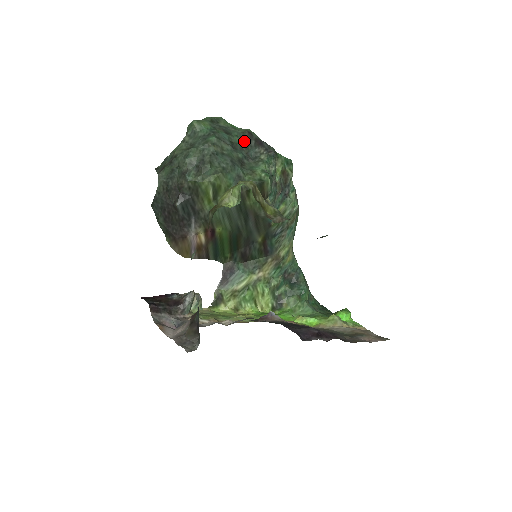
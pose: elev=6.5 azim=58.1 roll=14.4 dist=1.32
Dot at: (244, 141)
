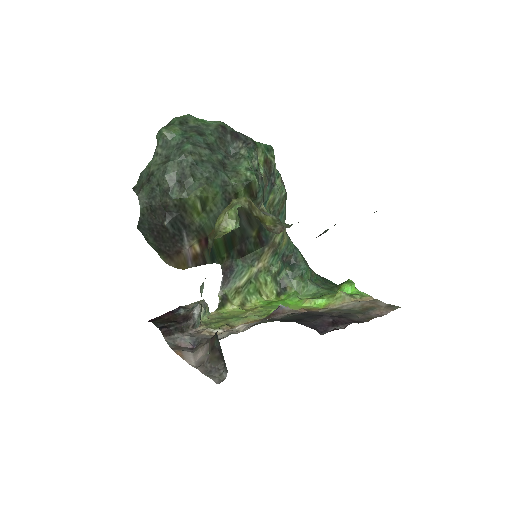
Dot at: (219, 138)
